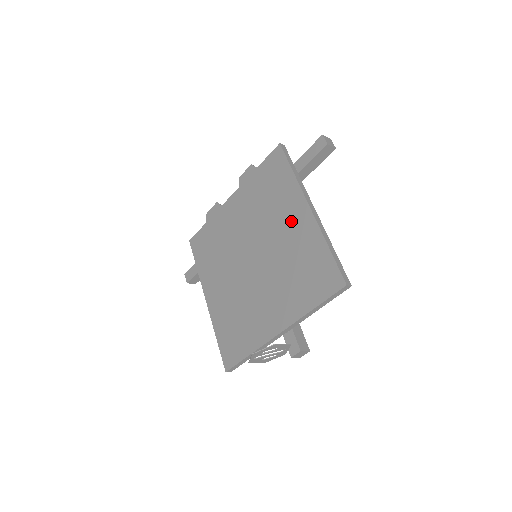
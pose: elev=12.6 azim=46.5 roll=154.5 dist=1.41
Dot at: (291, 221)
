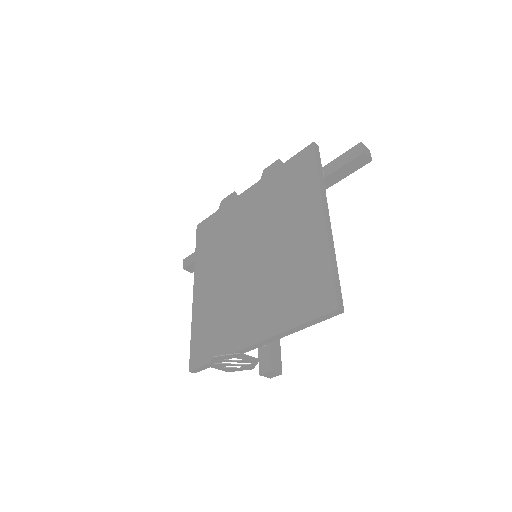
Dot at: (301, 226)
